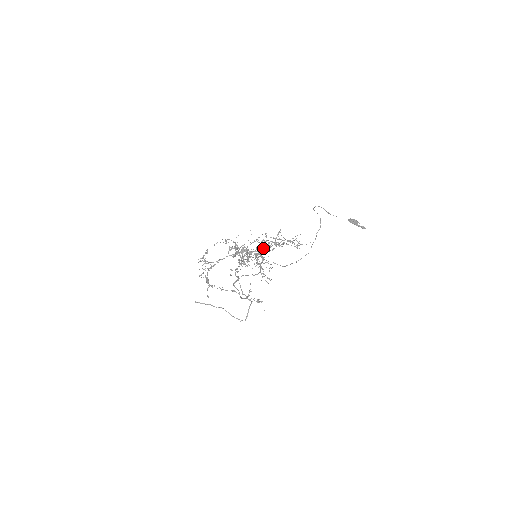
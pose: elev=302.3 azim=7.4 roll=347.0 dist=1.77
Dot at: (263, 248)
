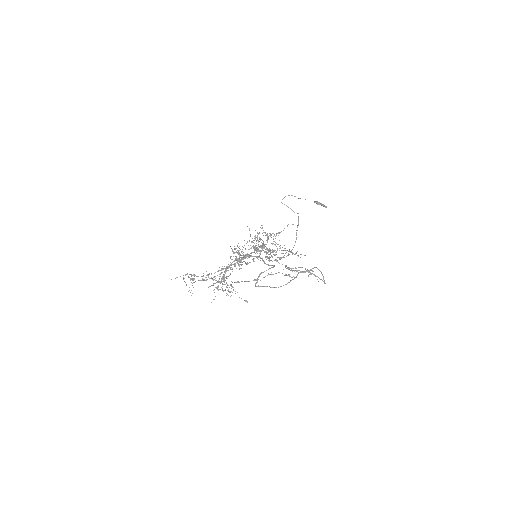
Dot at: occluded
